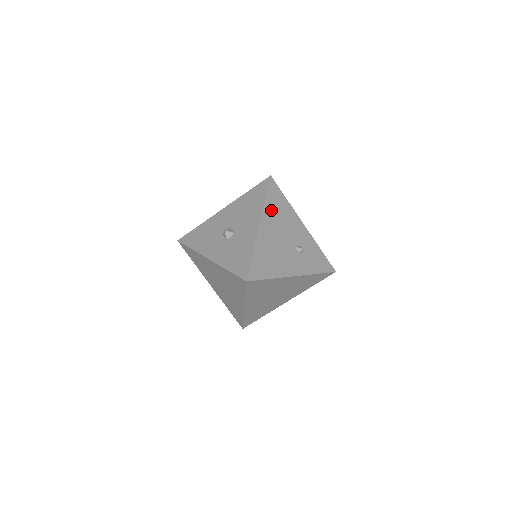
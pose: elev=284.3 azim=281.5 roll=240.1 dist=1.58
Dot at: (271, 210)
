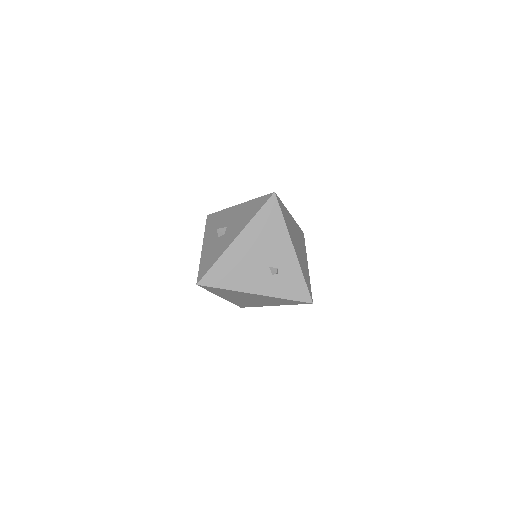
Dot at: (257, 227)
